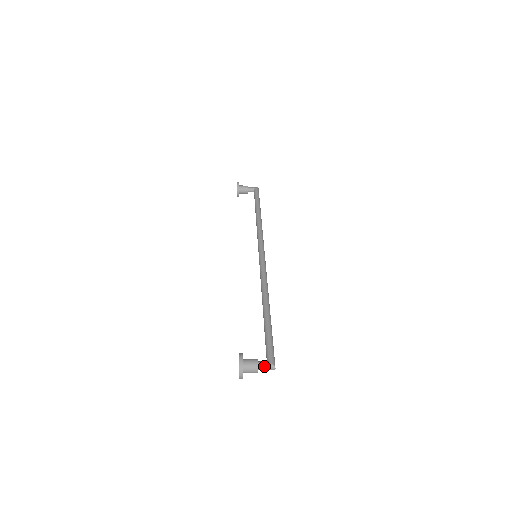
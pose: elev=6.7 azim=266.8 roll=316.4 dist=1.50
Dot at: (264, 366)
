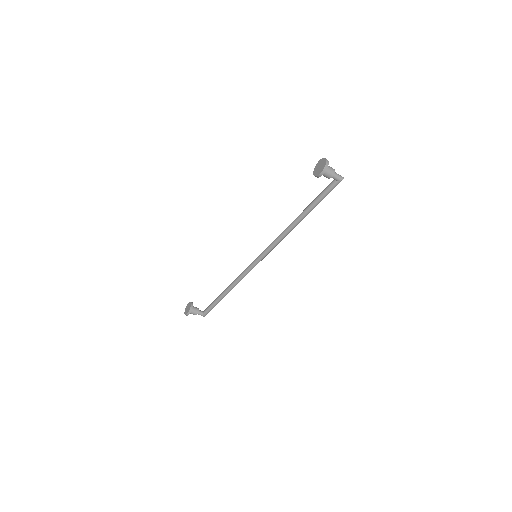
Dot at: (336, 173)
